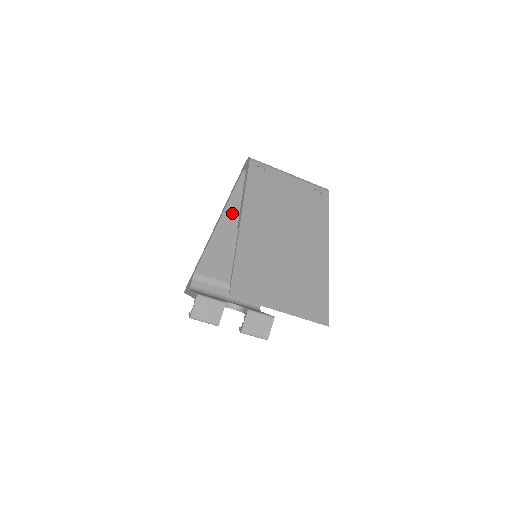
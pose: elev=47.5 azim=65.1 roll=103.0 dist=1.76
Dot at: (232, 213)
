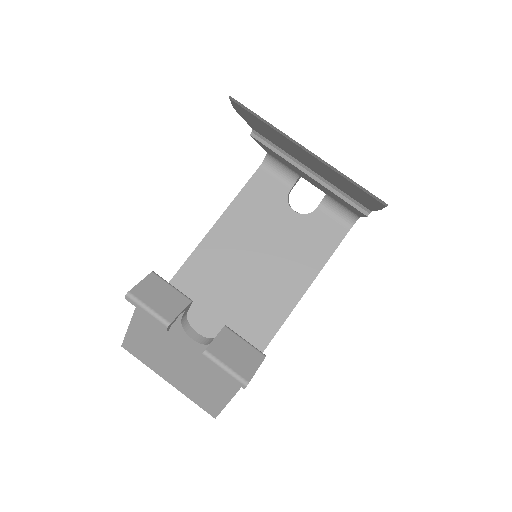
Dot at: (233, 218)
